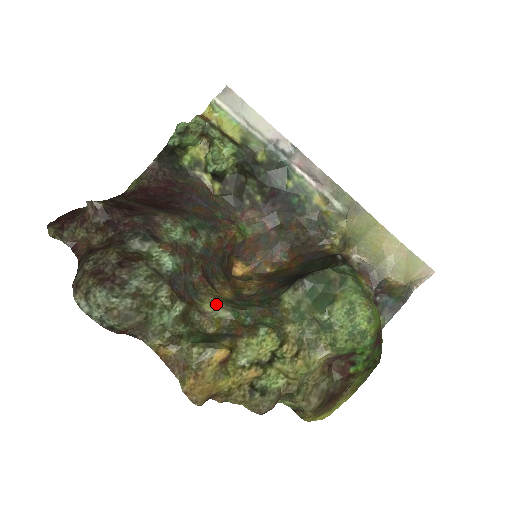
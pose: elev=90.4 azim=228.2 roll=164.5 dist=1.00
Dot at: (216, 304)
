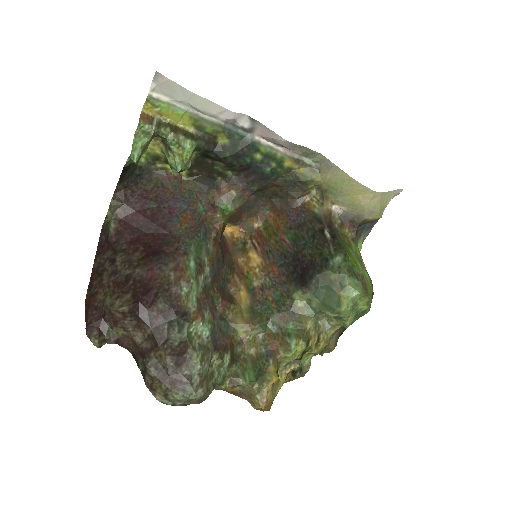
Dot at: (247, 328)
